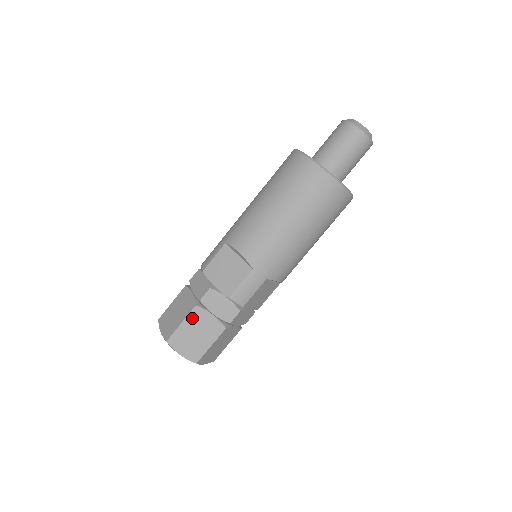
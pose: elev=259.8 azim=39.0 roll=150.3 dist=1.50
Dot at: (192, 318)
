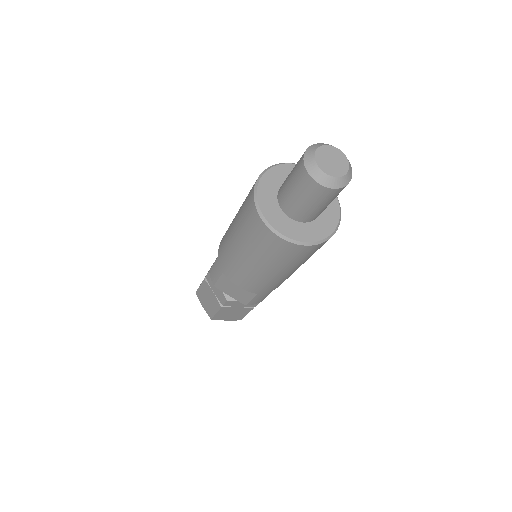
Dot at: (223, 311)
